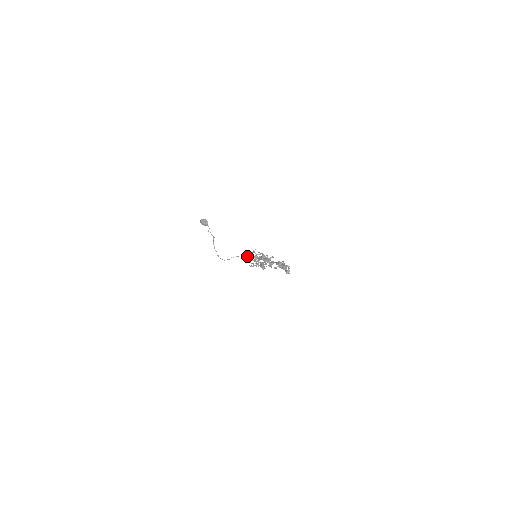
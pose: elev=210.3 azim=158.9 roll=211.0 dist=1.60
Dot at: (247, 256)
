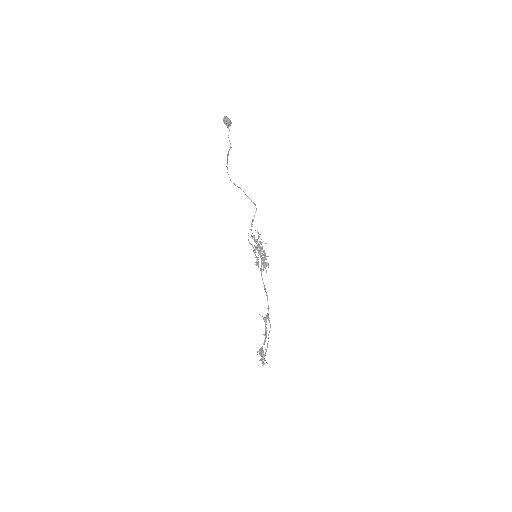
Dot at: (251, 229)
